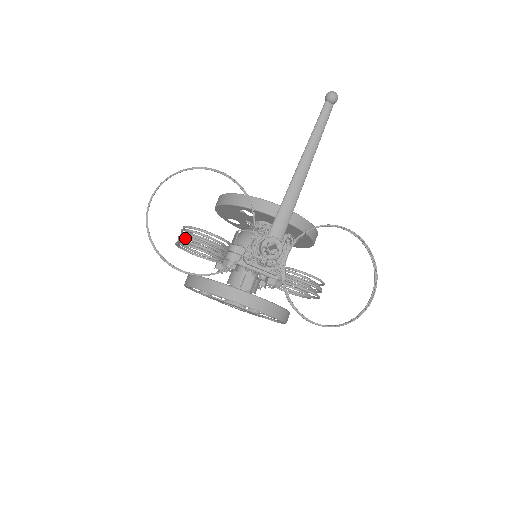
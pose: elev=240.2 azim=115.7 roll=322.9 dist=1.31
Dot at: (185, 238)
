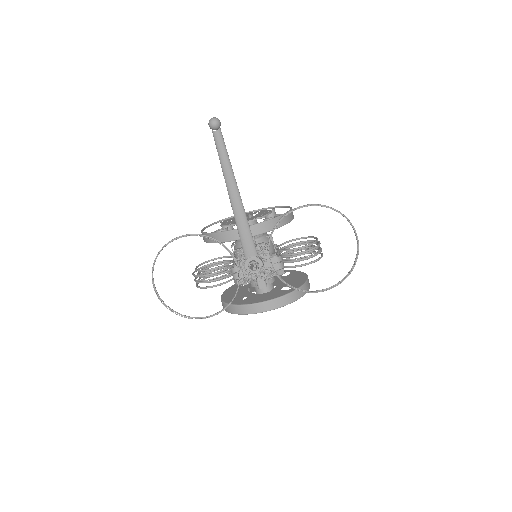
Dot at: (200, 277)
